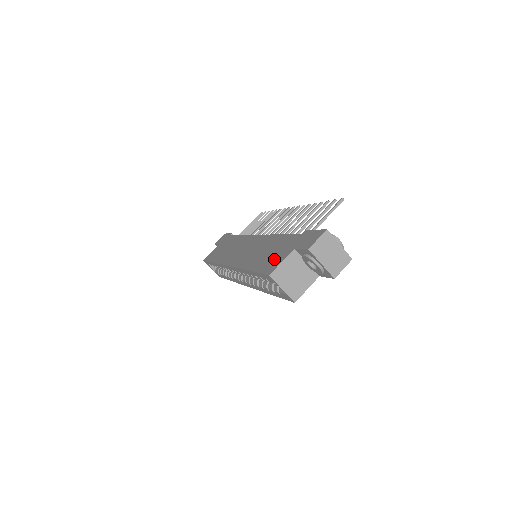
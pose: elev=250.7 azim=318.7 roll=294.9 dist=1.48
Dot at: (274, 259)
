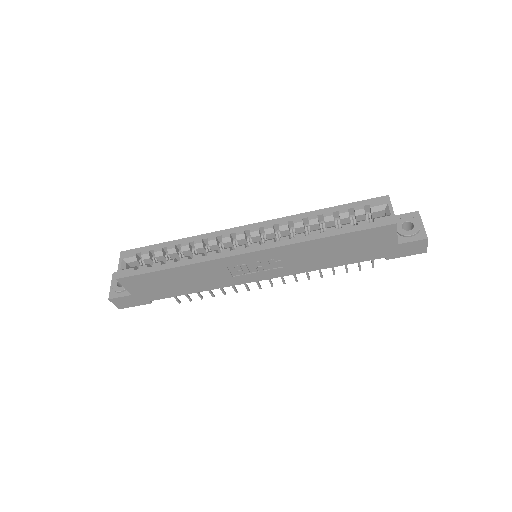
Dot at: occluded
